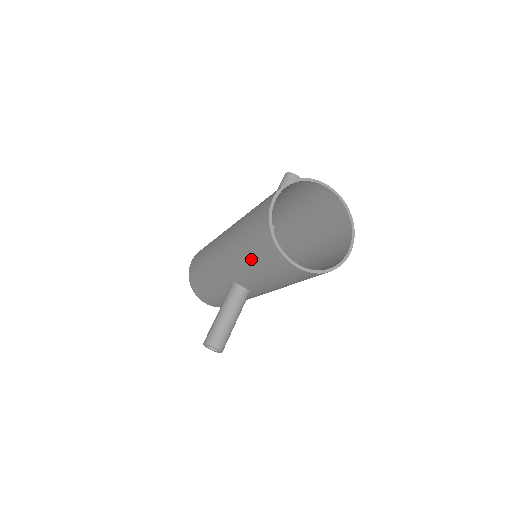
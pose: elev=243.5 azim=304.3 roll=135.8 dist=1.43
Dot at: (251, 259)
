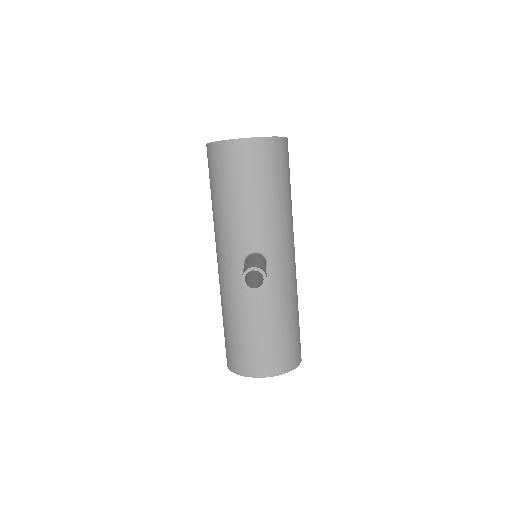
Dot at: (227, 194)
